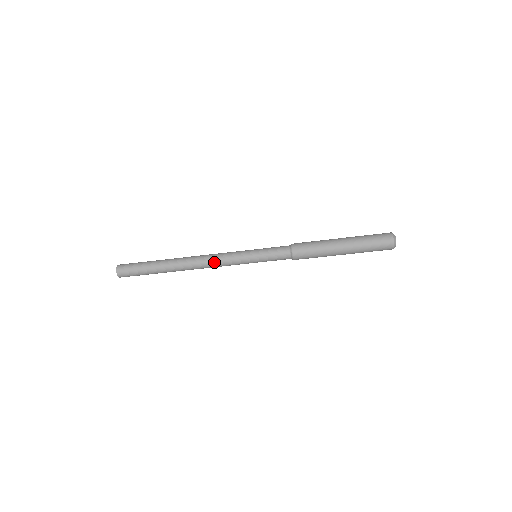
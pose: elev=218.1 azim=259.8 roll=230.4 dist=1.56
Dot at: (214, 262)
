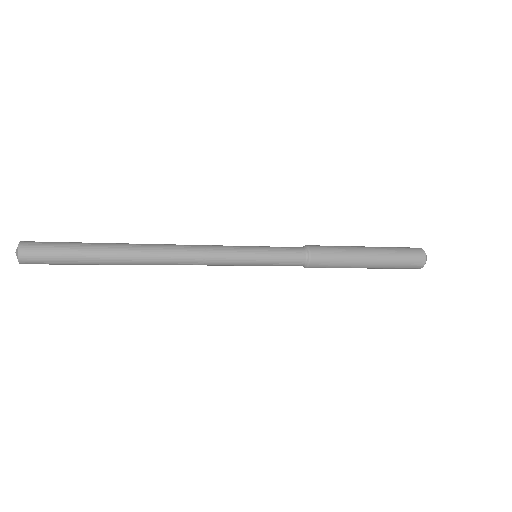
Dot at: (196, 262)
